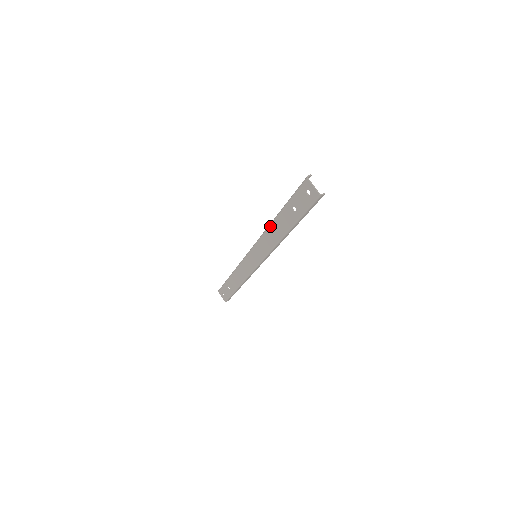
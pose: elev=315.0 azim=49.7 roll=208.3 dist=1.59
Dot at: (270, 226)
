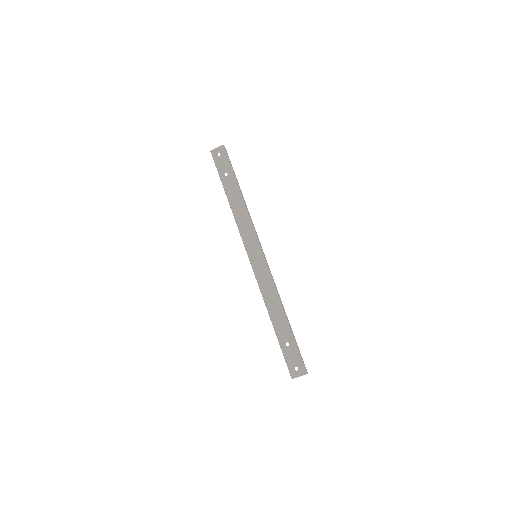
Dot at: (233, 211)
